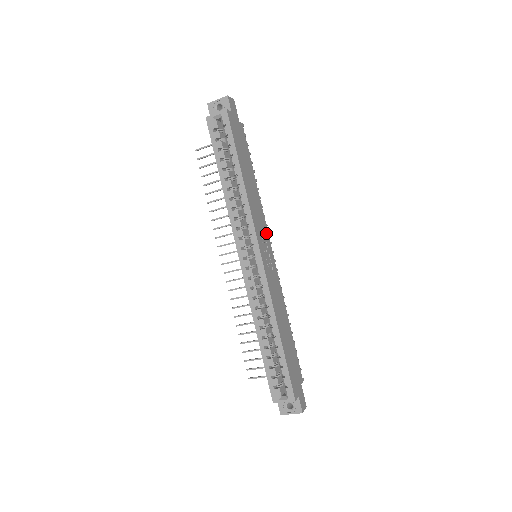
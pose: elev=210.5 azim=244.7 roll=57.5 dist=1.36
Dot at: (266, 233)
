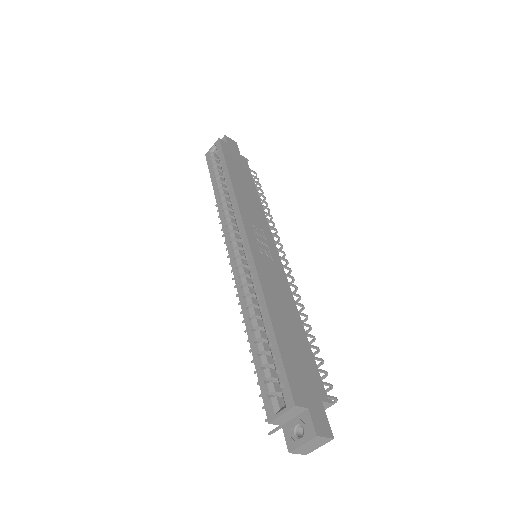
Dot at: (267, 232)
